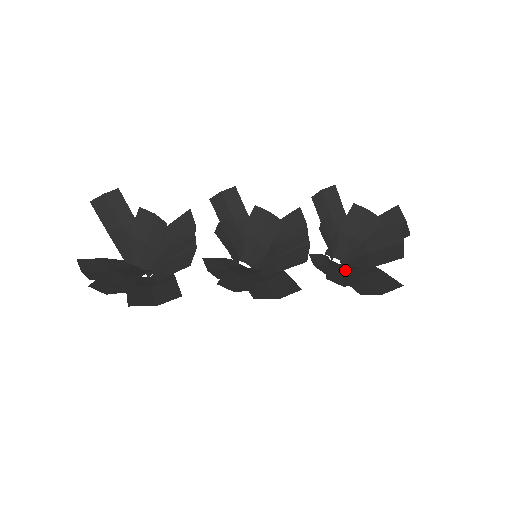
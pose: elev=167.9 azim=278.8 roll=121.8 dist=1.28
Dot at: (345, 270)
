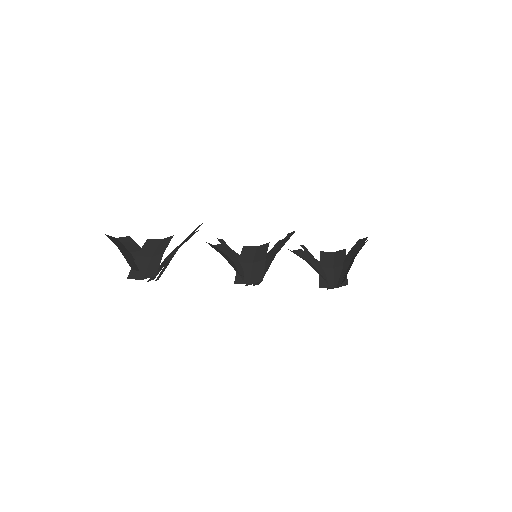
Dot at: occluded
